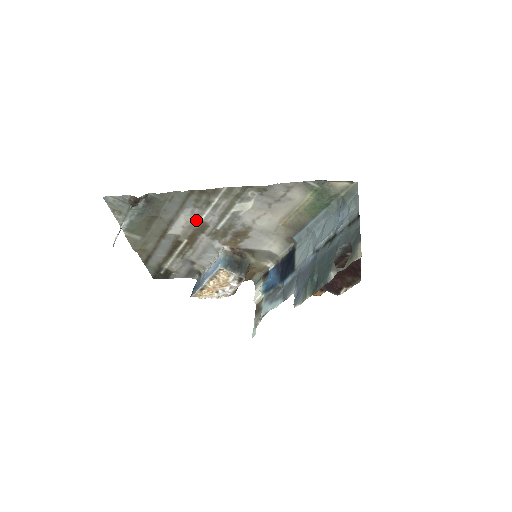
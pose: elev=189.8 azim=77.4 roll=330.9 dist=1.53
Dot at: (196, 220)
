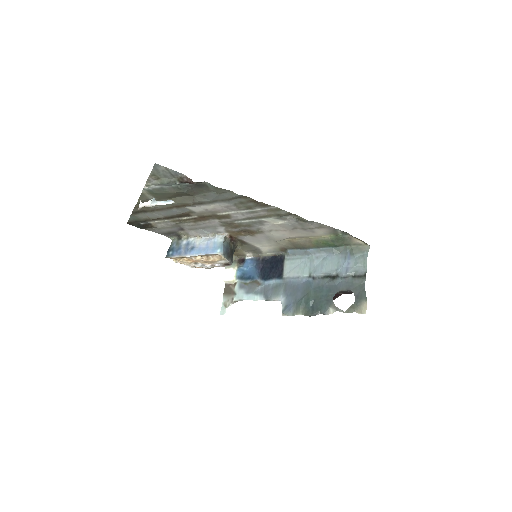
Dot at: (224, 211)
